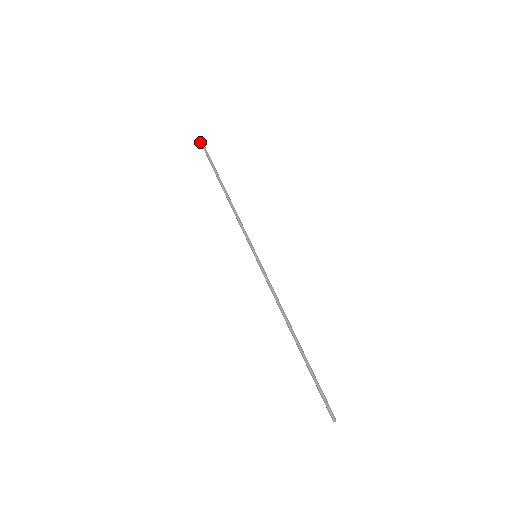
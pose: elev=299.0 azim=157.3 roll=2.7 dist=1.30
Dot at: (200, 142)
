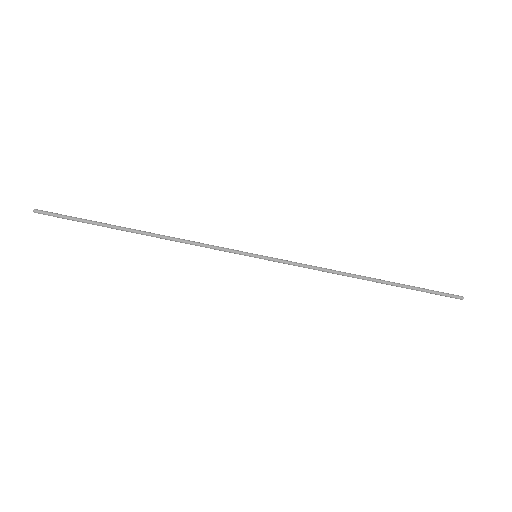
Dot at: occluded
